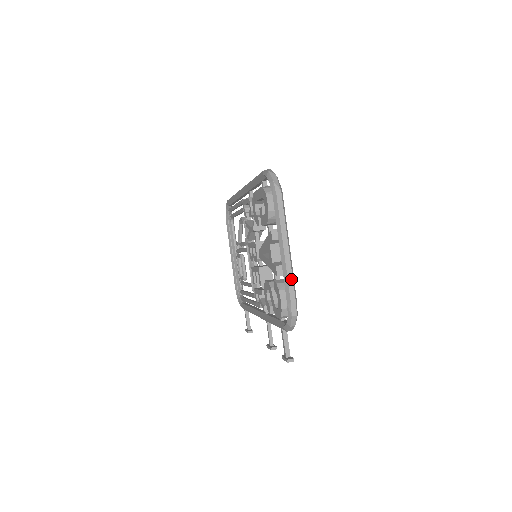
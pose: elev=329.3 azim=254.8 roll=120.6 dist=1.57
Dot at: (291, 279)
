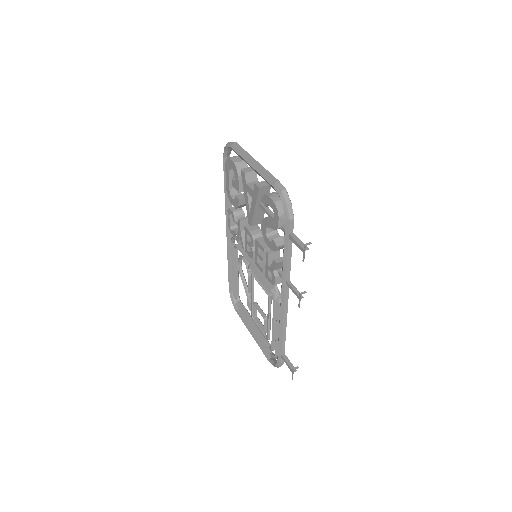
Dot at: (268, 172)
